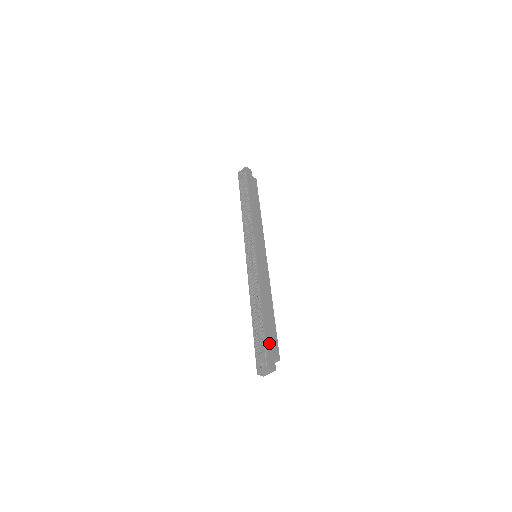
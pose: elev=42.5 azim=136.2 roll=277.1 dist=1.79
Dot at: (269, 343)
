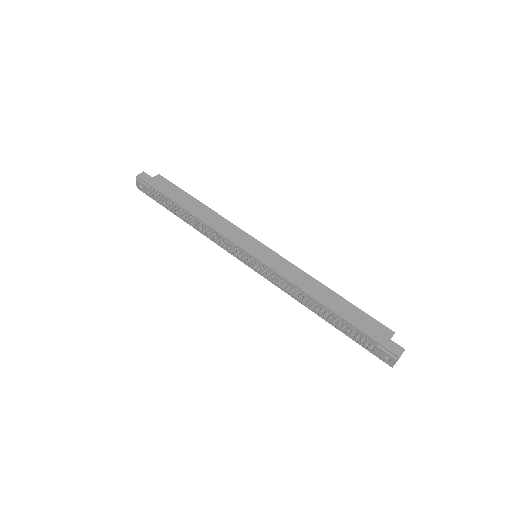
Dot at: (370, 333)
